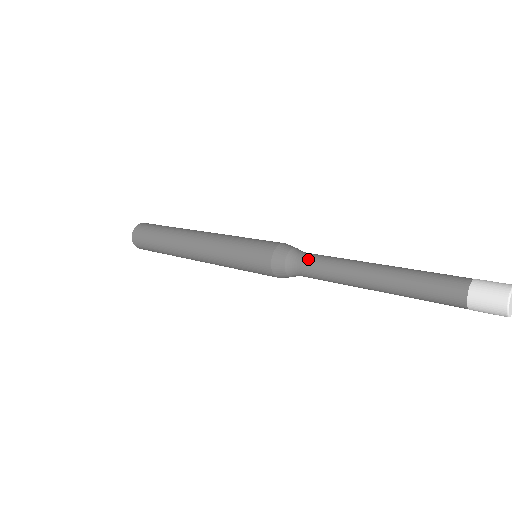
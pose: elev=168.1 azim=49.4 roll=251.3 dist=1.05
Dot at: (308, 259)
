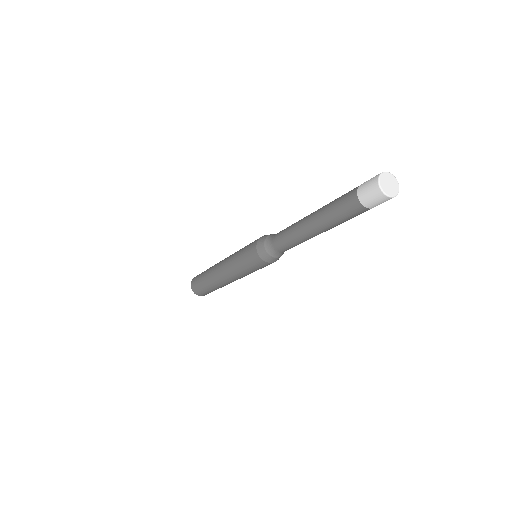
Dot at: (276, 240)
